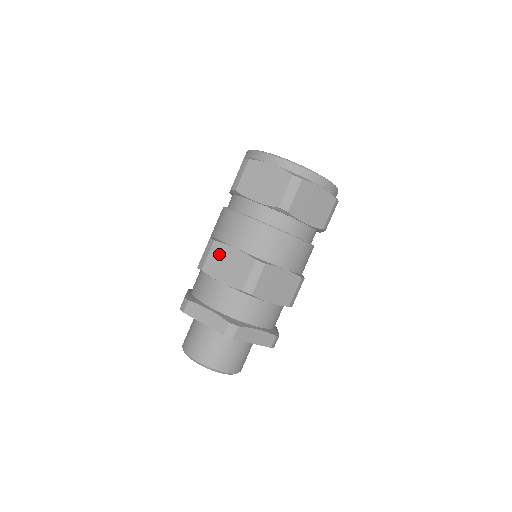
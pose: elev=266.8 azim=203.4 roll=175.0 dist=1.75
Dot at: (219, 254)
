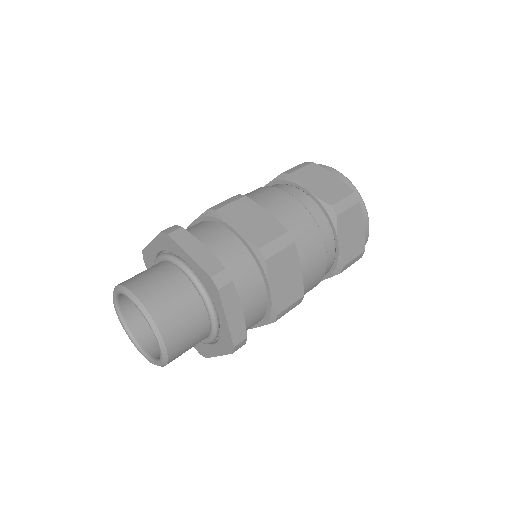
Dot at: occluded
